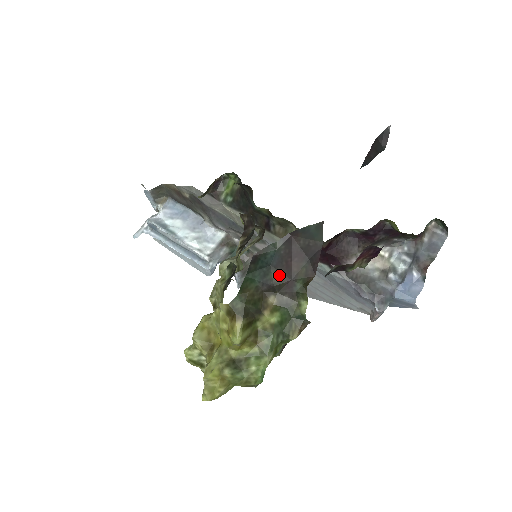
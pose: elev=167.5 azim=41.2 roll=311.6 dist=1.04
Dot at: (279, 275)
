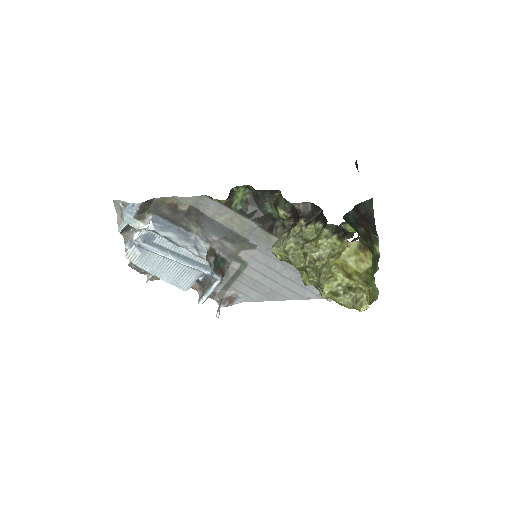
Dot at: (362, 229)
